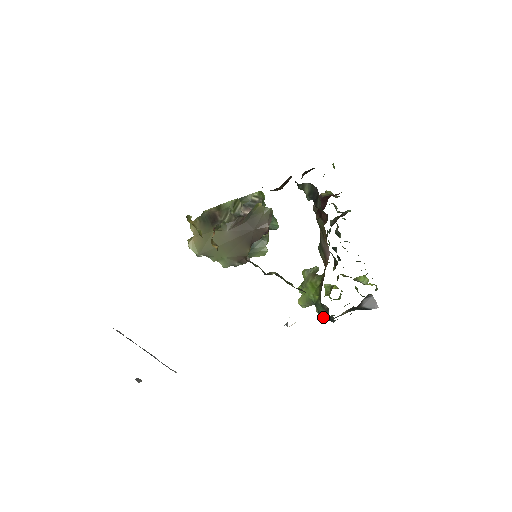
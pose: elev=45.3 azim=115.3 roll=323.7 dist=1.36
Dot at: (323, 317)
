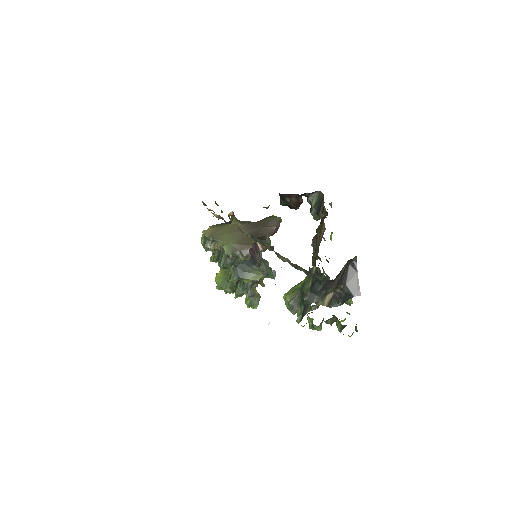
Dot at: (307, 295)
